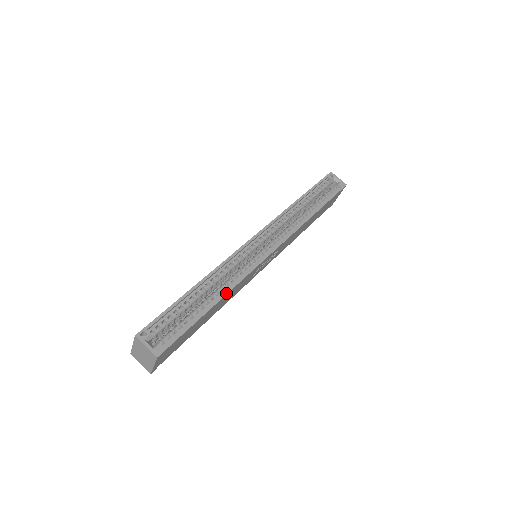
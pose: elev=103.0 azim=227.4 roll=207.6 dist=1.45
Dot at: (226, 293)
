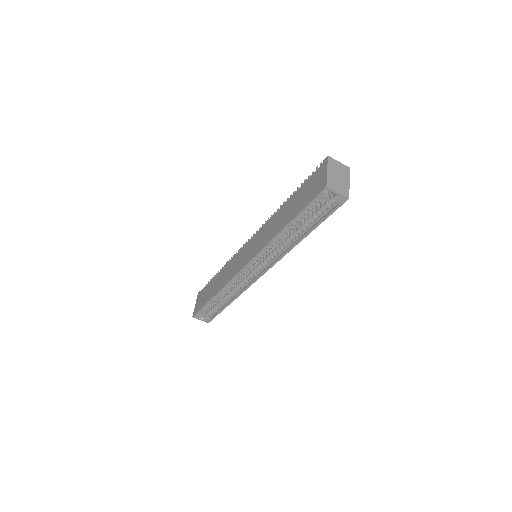
Dot at: occluded
